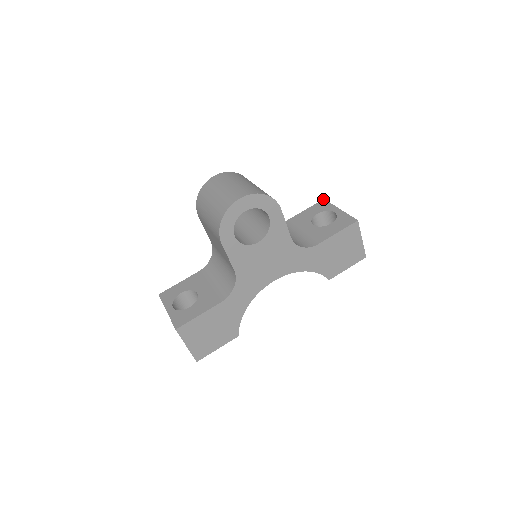
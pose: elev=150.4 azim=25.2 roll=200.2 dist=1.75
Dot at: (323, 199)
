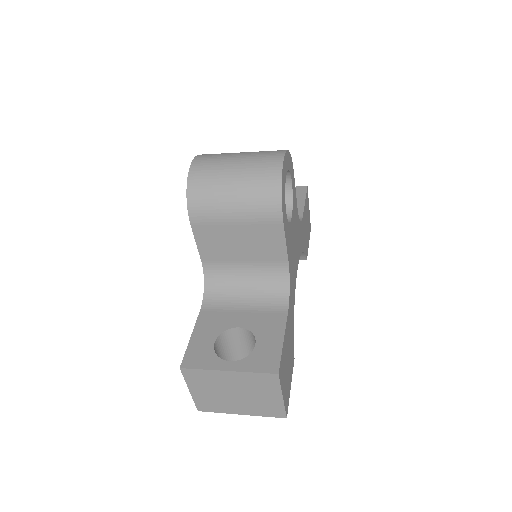
Dot at: occluded
